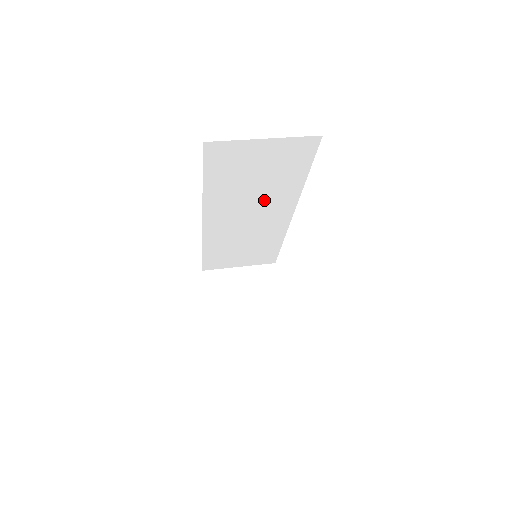
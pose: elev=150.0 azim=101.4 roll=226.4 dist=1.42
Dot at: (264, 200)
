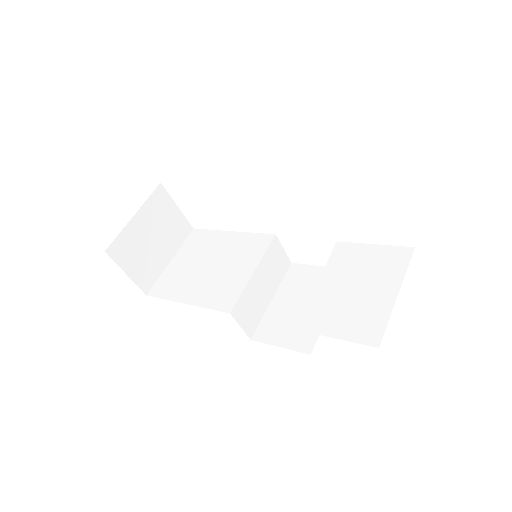
Dot at: occluded
